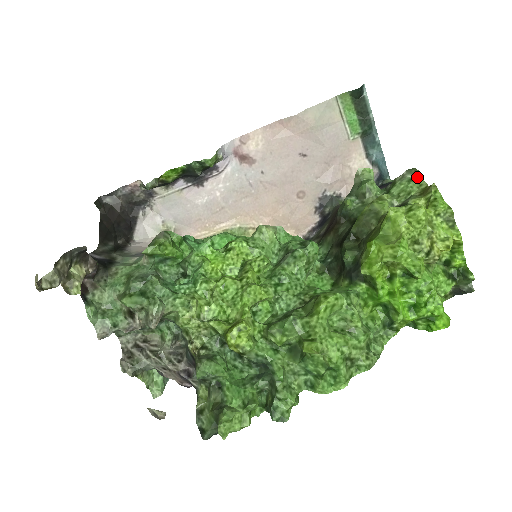
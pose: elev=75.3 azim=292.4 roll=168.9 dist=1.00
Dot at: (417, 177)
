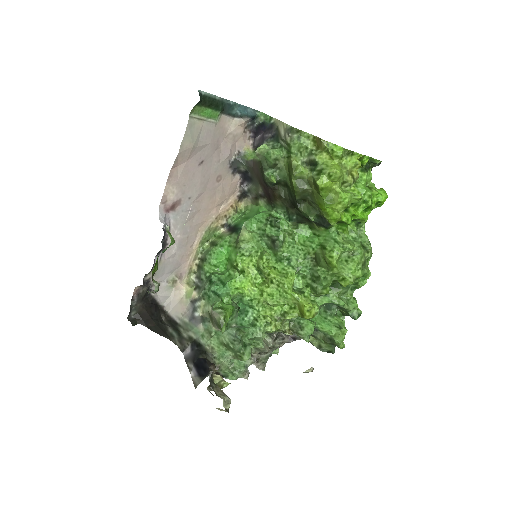
Dot at: (301, 133)
